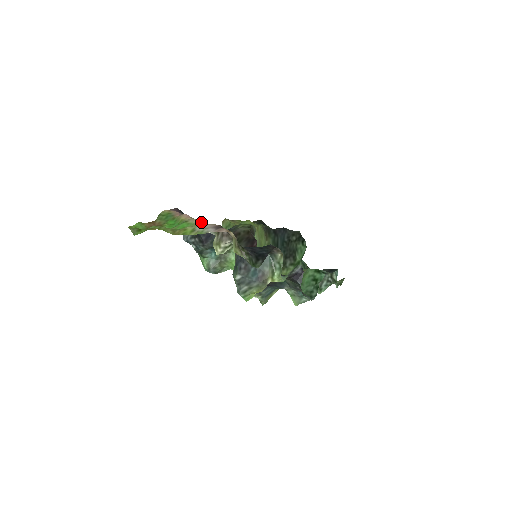
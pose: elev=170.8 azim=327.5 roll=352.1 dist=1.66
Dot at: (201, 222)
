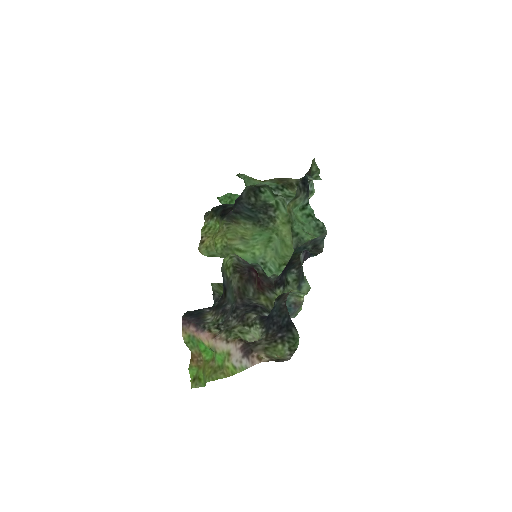
Dot at: (224, 345)
